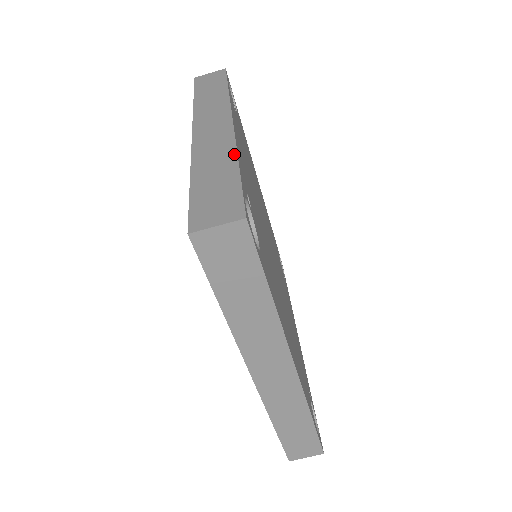
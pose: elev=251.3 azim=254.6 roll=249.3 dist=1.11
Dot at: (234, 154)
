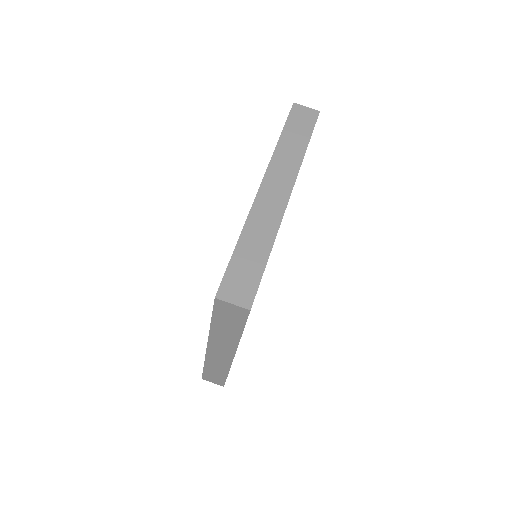
Dot at: occluded
